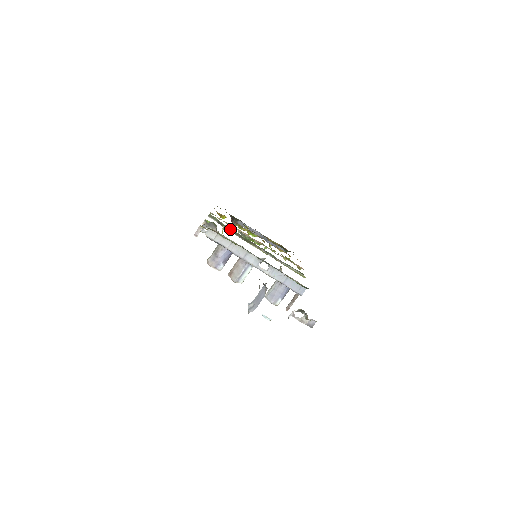
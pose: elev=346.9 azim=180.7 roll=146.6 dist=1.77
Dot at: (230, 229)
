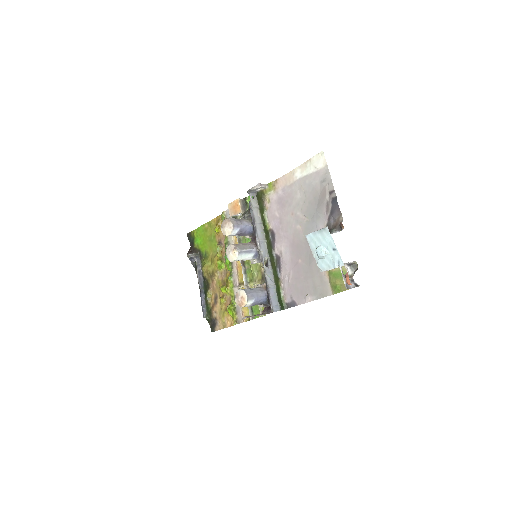
Dot at: occluded
